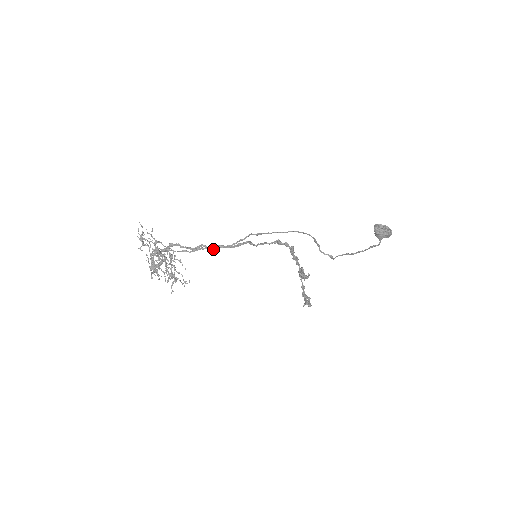
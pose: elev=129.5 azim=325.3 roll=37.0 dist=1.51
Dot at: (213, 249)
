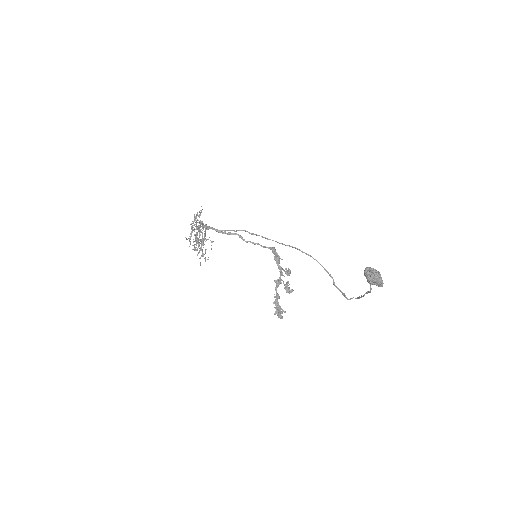
Dot at: (207, 228)
